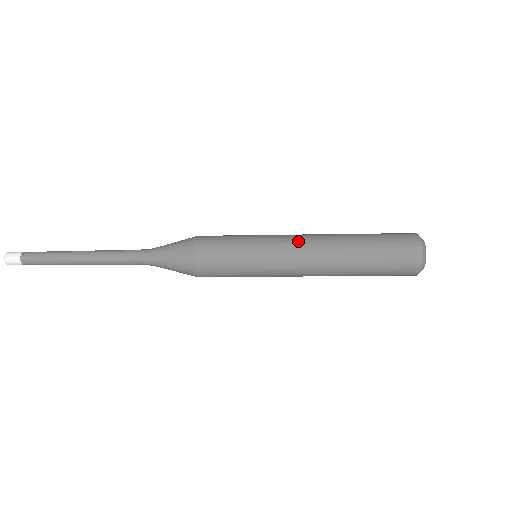
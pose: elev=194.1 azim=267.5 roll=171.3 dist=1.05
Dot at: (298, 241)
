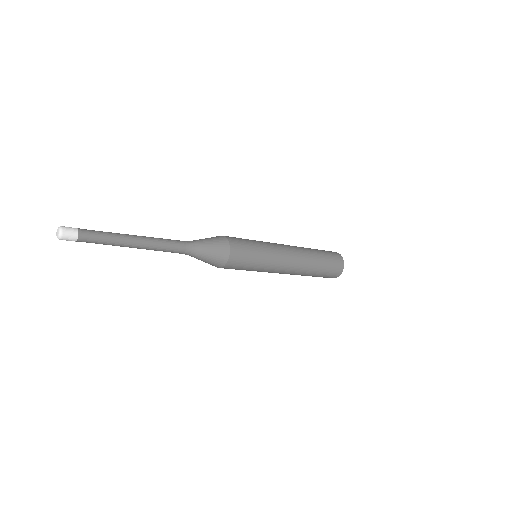
Dot at: (288, 253)
